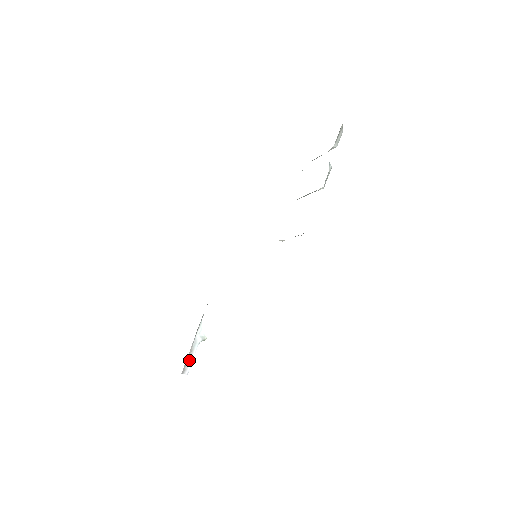
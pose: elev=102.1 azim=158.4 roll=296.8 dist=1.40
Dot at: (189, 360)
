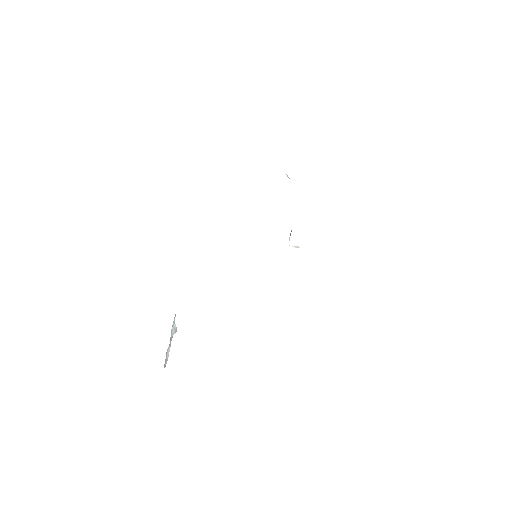
Dot at: (167, 353)
